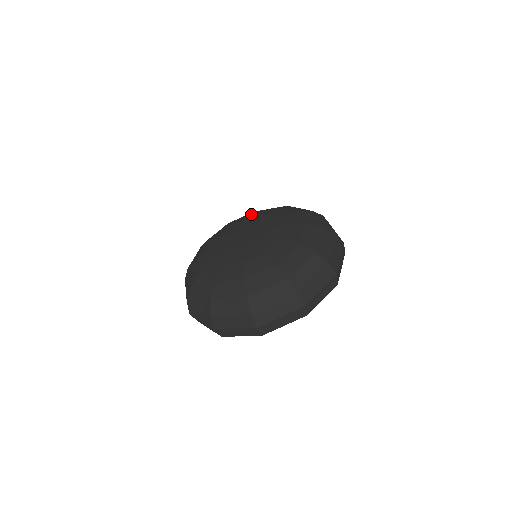
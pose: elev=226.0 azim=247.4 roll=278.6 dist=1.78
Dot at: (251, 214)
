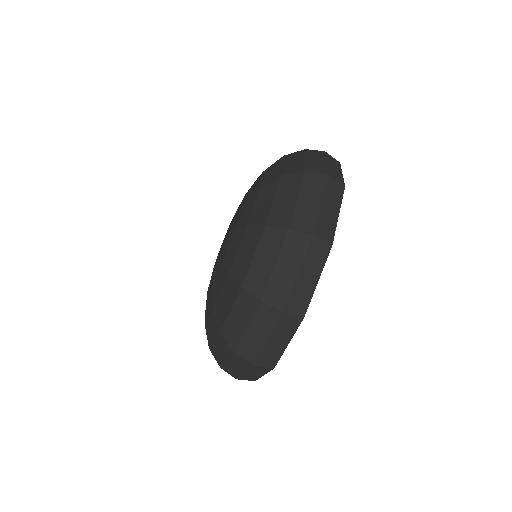
Dot at: occluded
